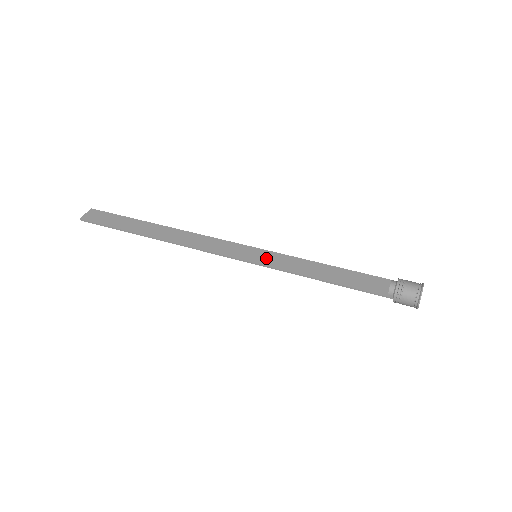
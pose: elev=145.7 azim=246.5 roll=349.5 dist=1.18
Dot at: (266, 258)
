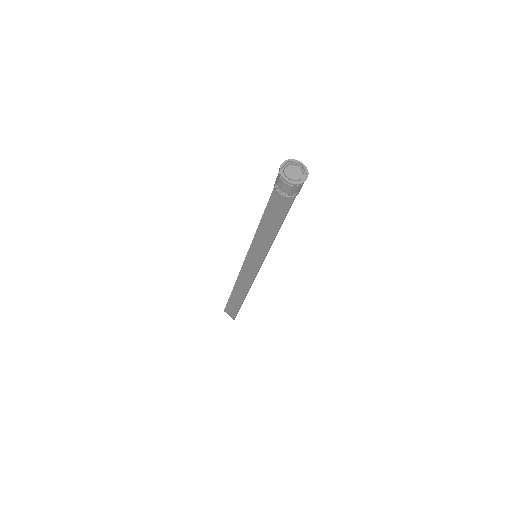
Dot at: (258, 251)
